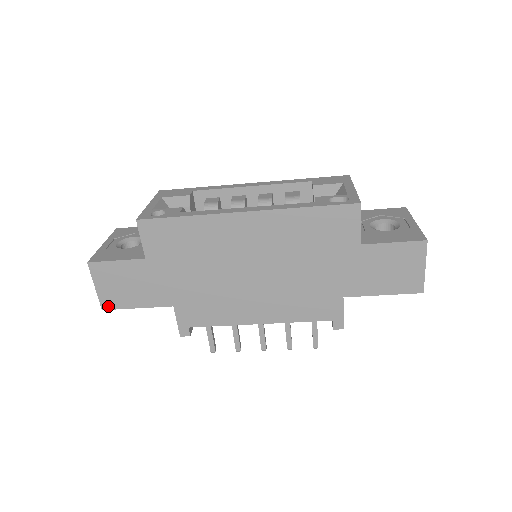
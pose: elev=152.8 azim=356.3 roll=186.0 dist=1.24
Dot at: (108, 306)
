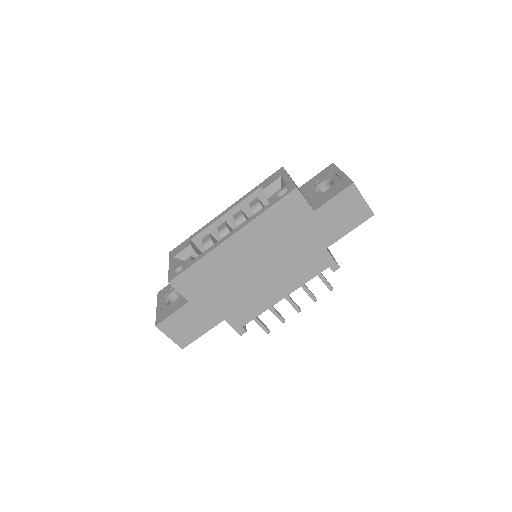
Dot at: (184, 345)
